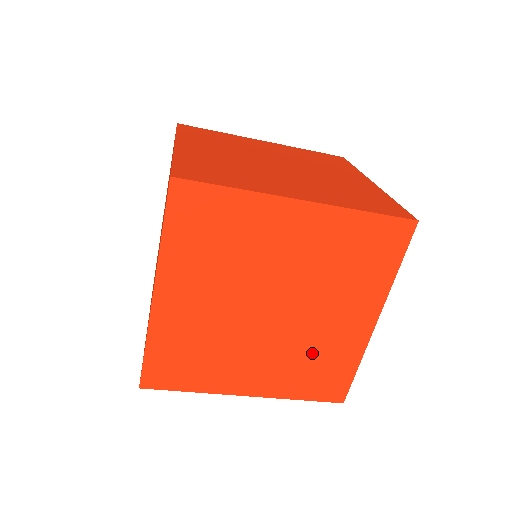
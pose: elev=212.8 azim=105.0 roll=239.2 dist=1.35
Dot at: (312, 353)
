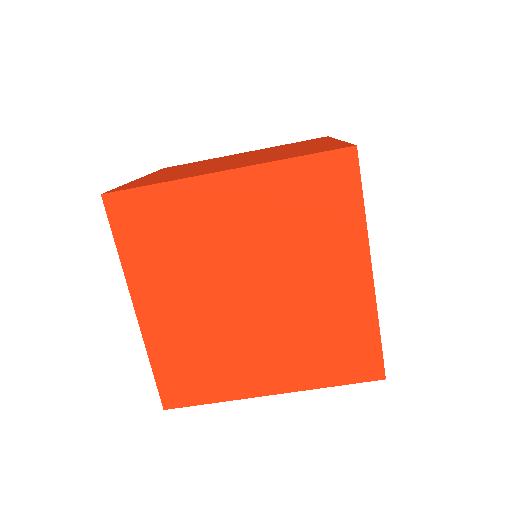
Dot at: (318, 328)
